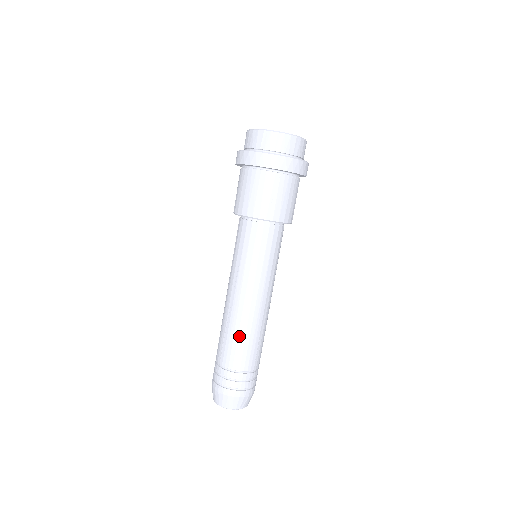
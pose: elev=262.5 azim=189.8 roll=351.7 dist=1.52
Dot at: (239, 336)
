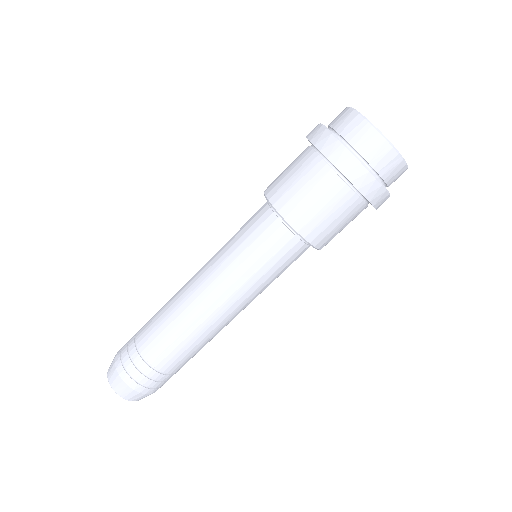
Dot at: (198, 345)
